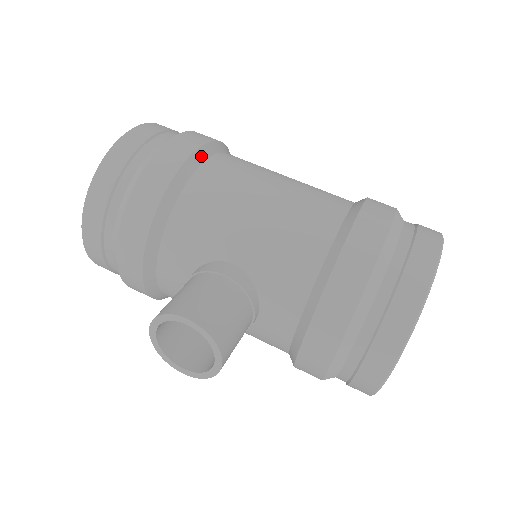
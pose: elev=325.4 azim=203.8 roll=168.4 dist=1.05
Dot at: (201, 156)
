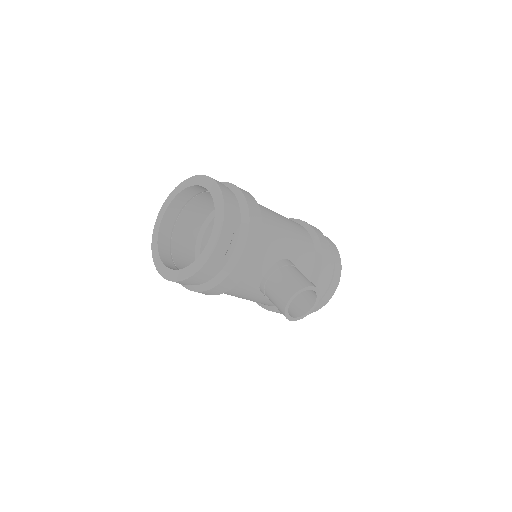
Dot at: occluded
